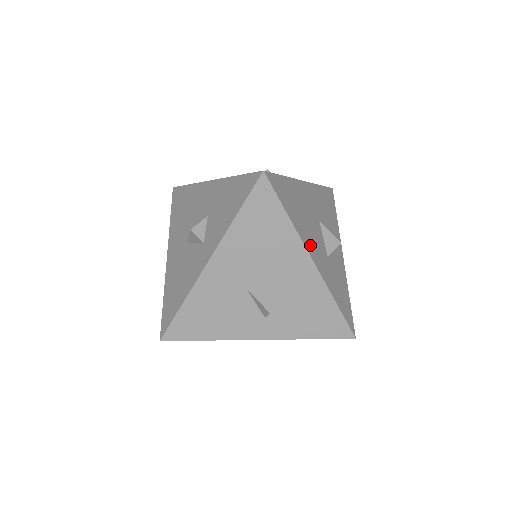
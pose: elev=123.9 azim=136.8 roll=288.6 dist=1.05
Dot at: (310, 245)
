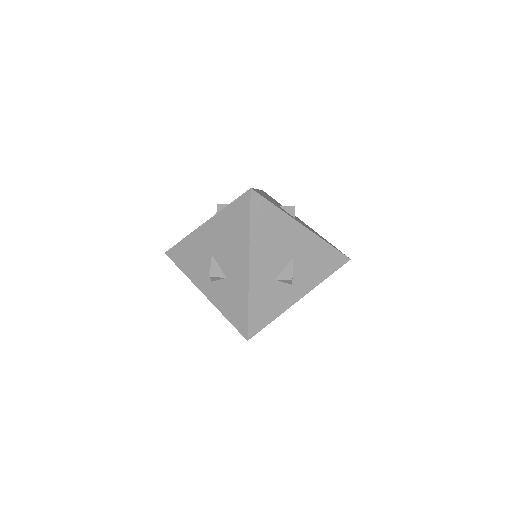
Dot at: (258, 257)
